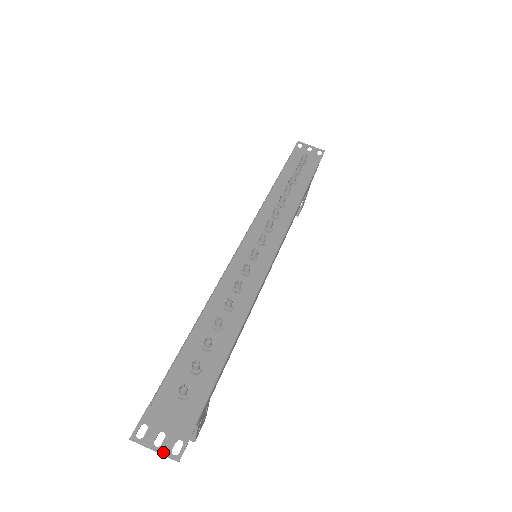
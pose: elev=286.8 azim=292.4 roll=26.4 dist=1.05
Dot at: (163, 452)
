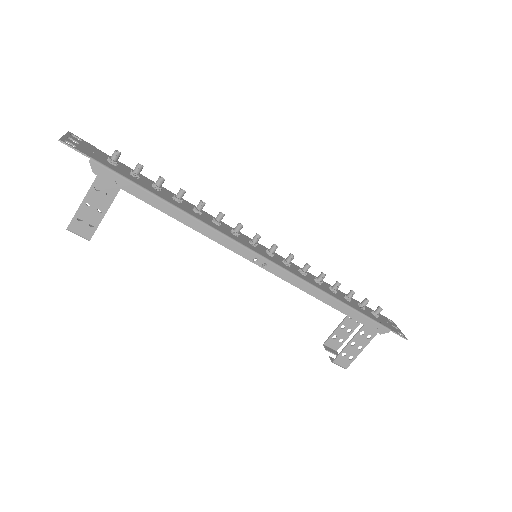
Dot at: (64, 137)
